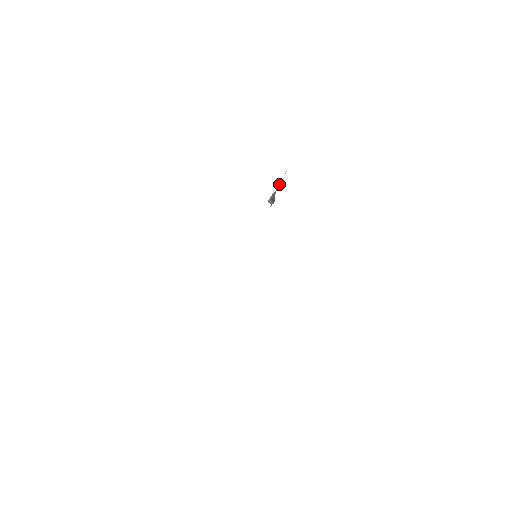
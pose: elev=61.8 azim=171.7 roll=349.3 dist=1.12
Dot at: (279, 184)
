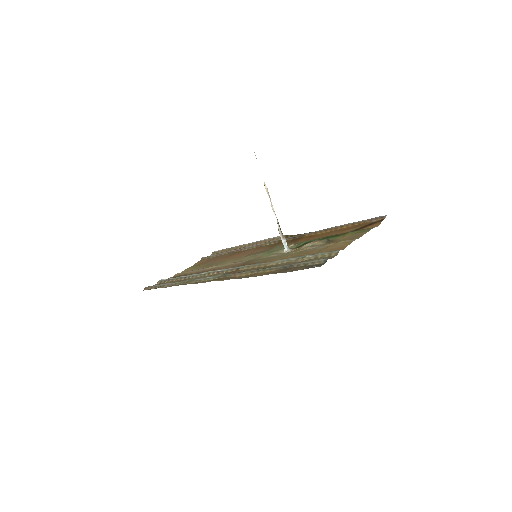
Dot at: (270, 198)
